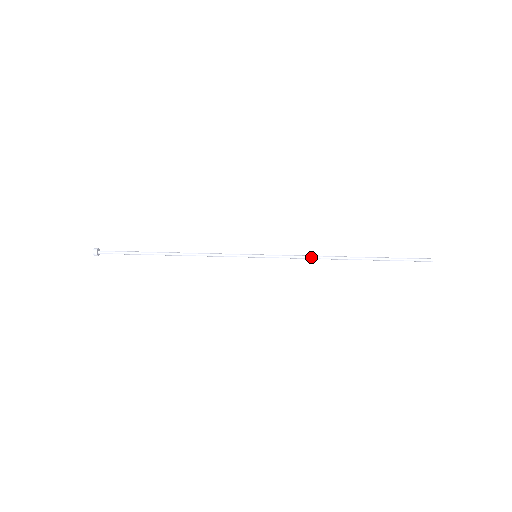
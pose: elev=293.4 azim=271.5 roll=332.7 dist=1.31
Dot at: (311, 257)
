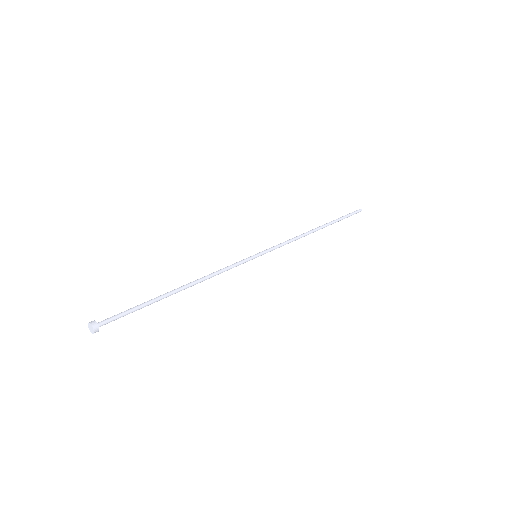
Dot at: (295, 238)
